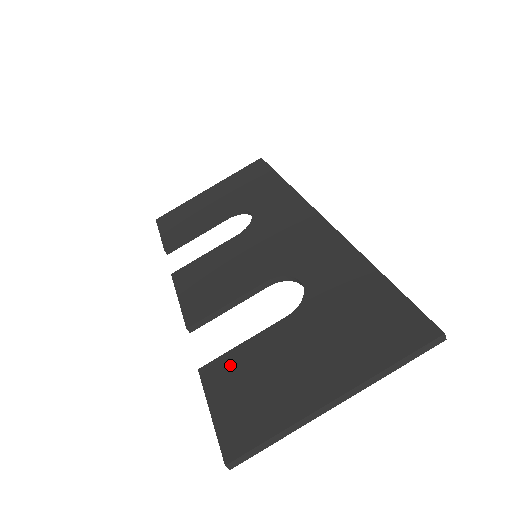
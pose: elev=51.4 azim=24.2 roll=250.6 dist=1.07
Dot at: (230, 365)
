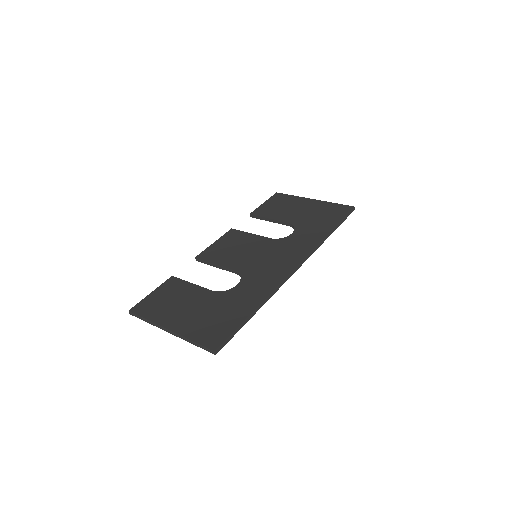
Dot at: (177, 285)
